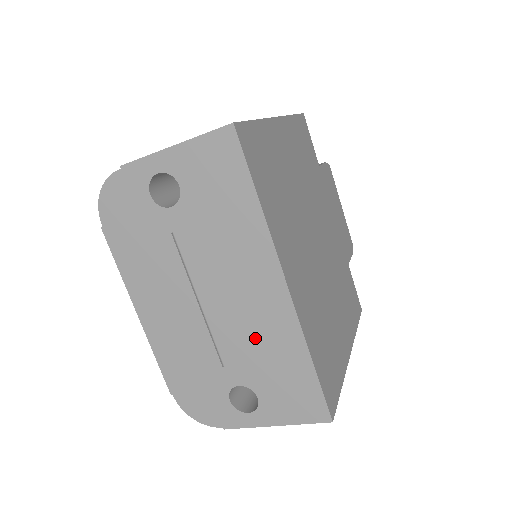
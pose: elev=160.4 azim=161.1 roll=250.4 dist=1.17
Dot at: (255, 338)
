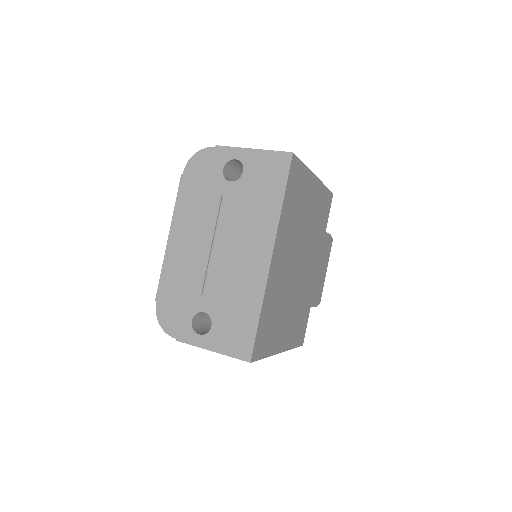
Dot at: (233, 284)
